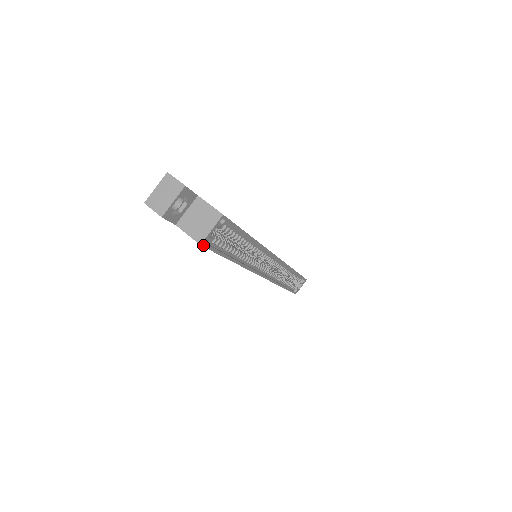
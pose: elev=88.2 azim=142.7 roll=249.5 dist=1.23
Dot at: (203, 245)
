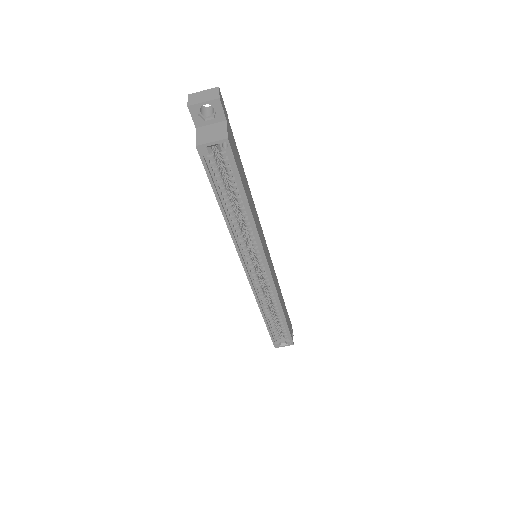
Dot at: (198, 150)
